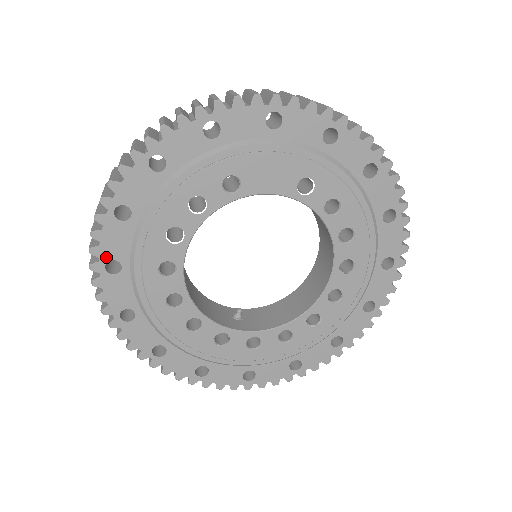
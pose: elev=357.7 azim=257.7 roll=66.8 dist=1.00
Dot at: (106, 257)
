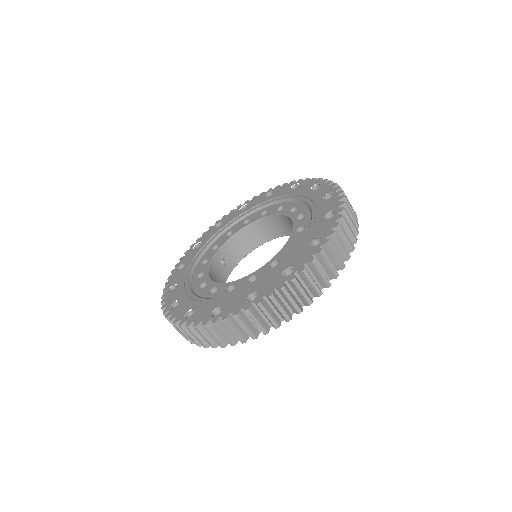
Dot at: occluded
